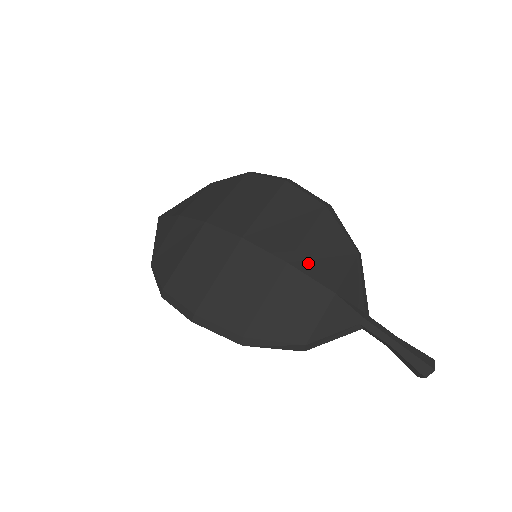
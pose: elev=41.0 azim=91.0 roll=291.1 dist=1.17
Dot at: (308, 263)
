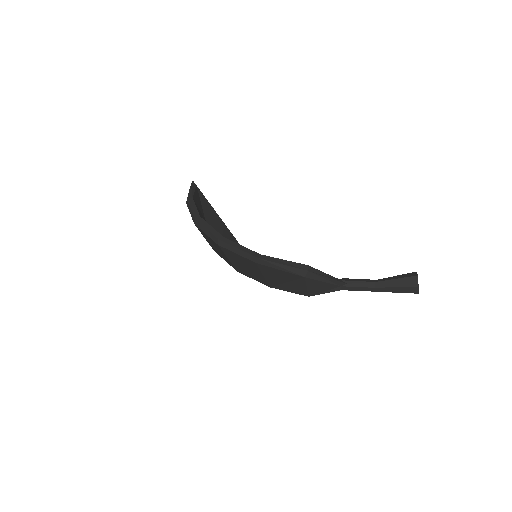
Dot at: (280, 286)
